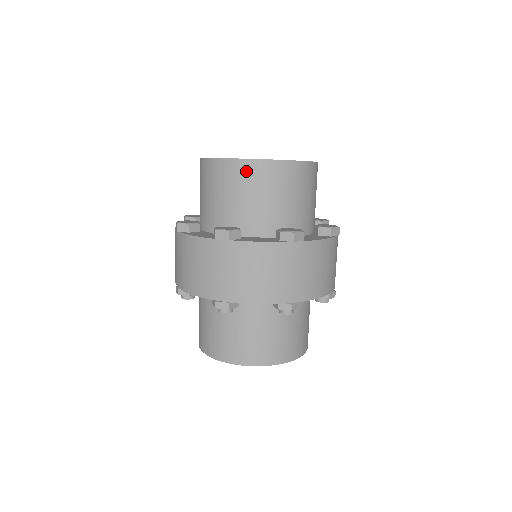
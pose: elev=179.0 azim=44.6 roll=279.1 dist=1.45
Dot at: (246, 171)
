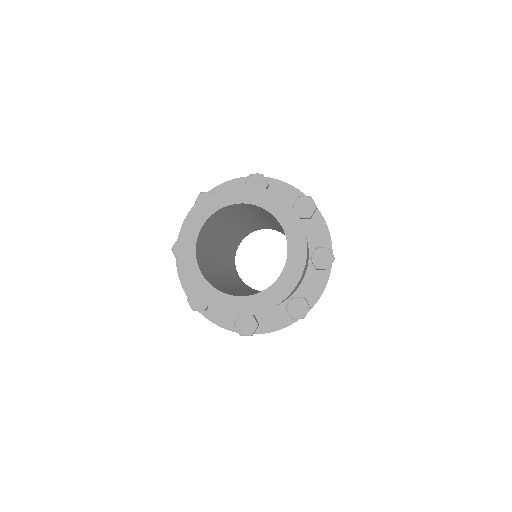
Dot at: occluded
